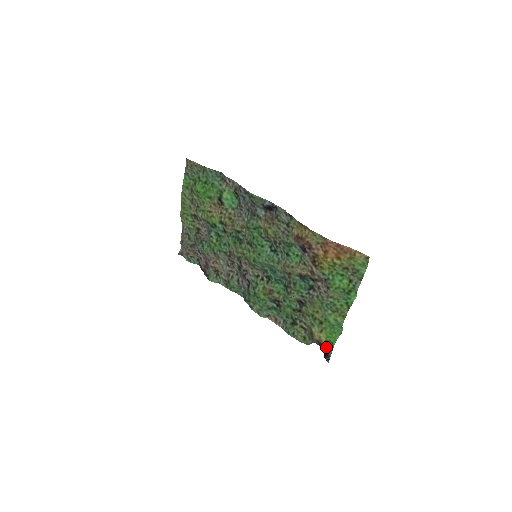
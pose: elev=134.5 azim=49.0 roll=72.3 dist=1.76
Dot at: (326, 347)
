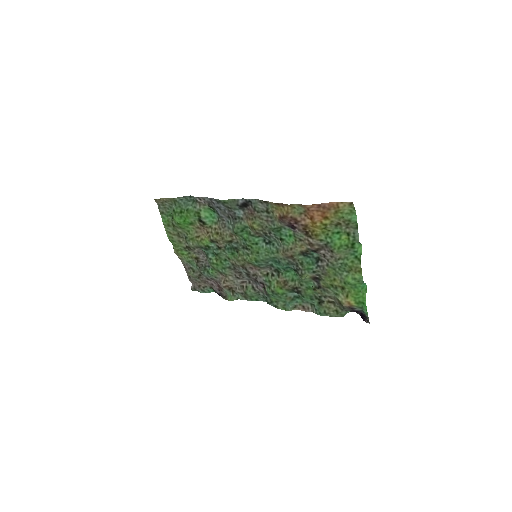
Dot at: (360, 310)
